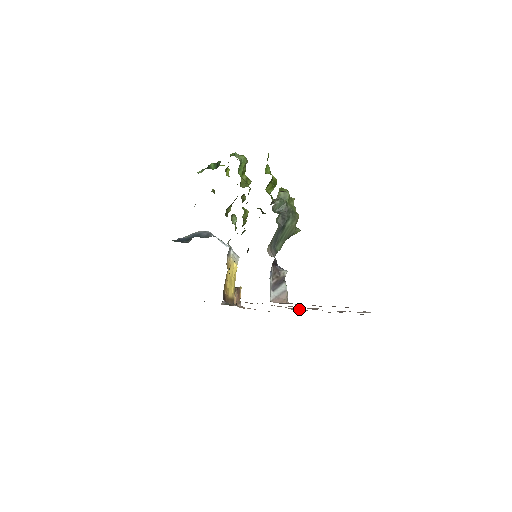
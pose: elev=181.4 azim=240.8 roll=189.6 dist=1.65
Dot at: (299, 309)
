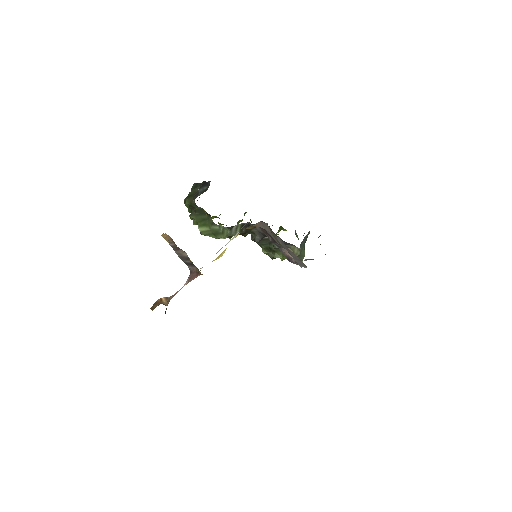
Dot at: occluded
